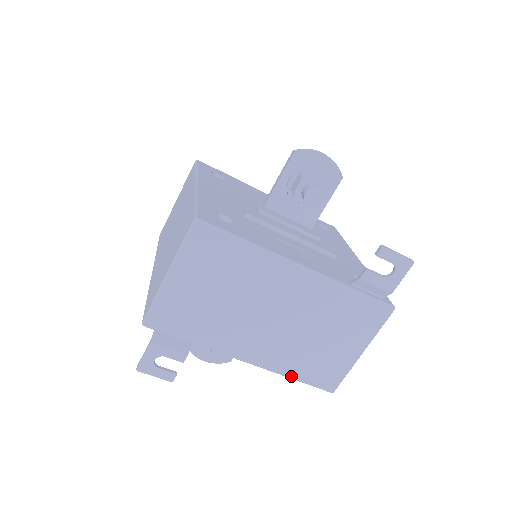
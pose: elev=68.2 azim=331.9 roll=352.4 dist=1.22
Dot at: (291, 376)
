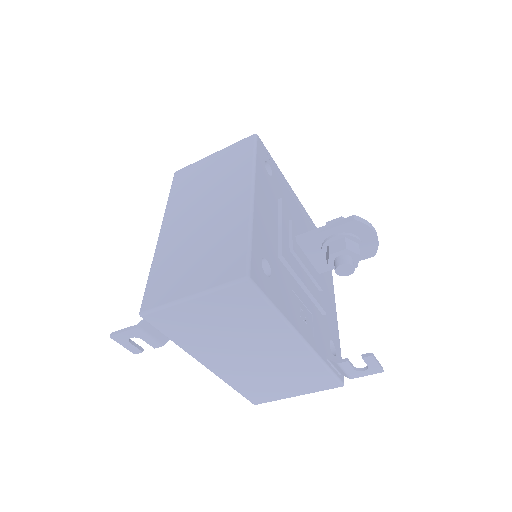
Dot at: (233, 387)
